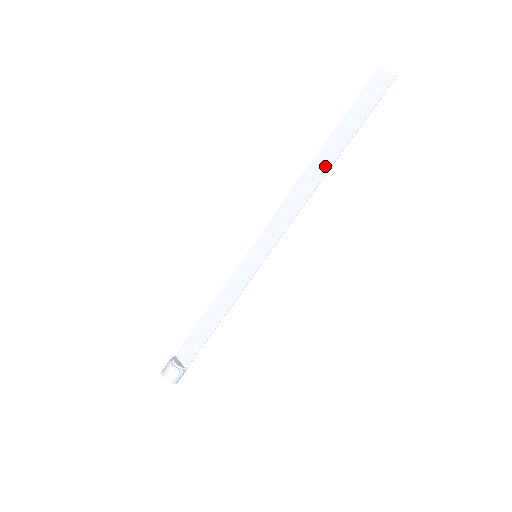
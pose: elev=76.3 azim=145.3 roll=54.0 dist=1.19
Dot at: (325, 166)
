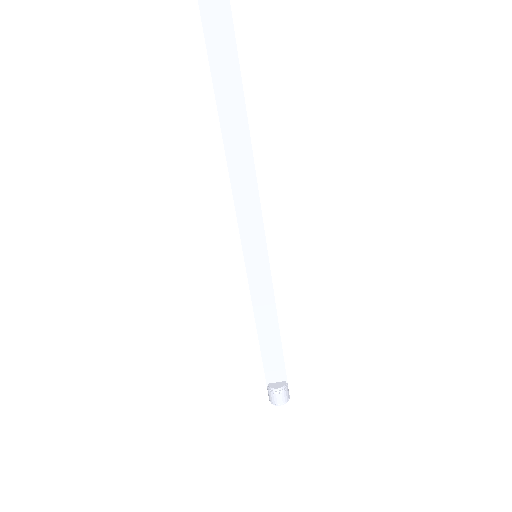
Dot at: (240, 124)
